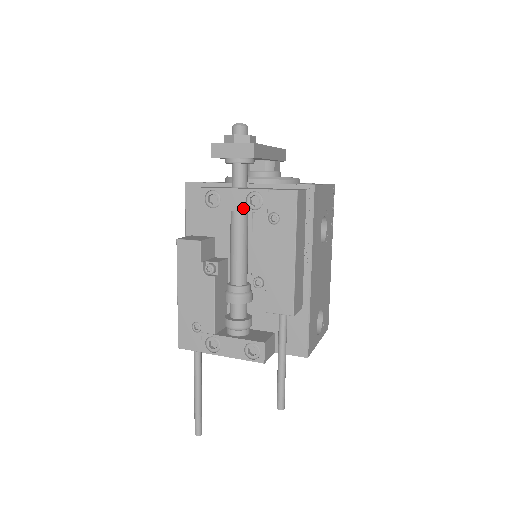
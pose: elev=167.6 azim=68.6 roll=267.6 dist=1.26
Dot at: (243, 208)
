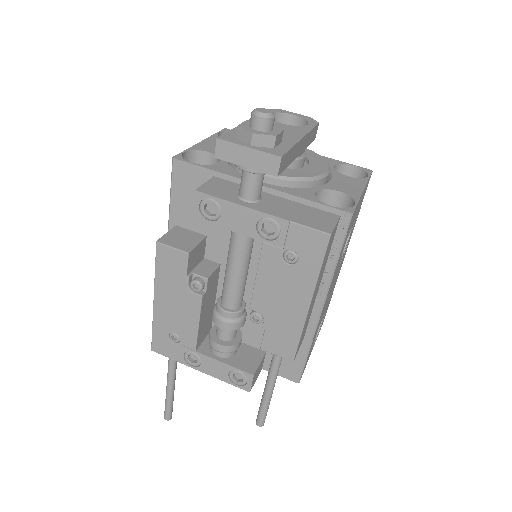
Dot at: (251, 233)
